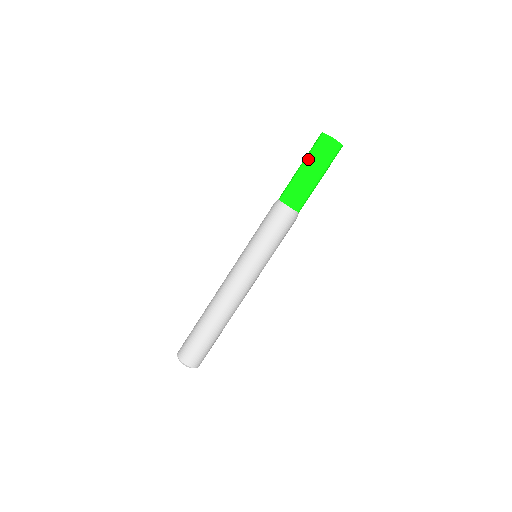
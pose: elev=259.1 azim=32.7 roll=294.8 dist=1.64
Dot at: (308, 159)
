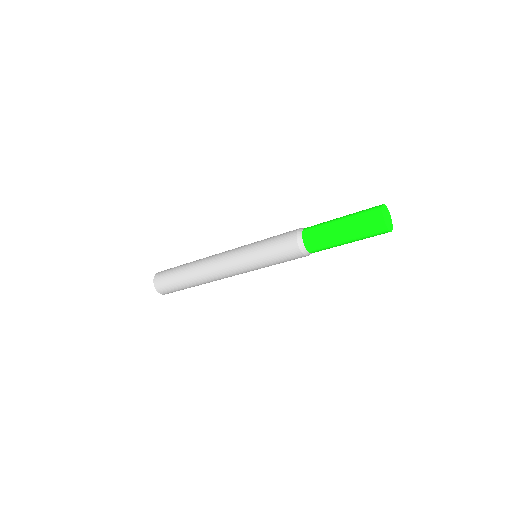
Dot at: (350, 217)
